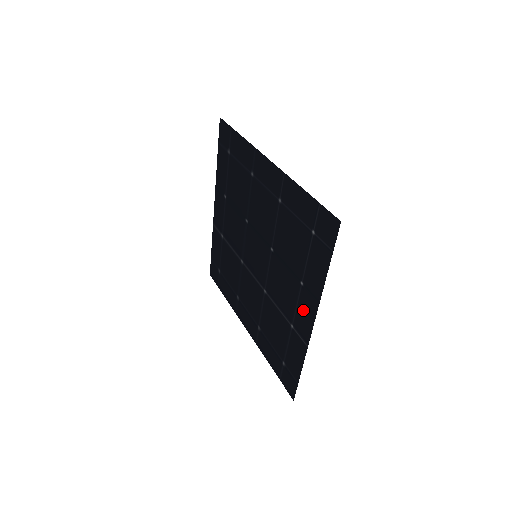
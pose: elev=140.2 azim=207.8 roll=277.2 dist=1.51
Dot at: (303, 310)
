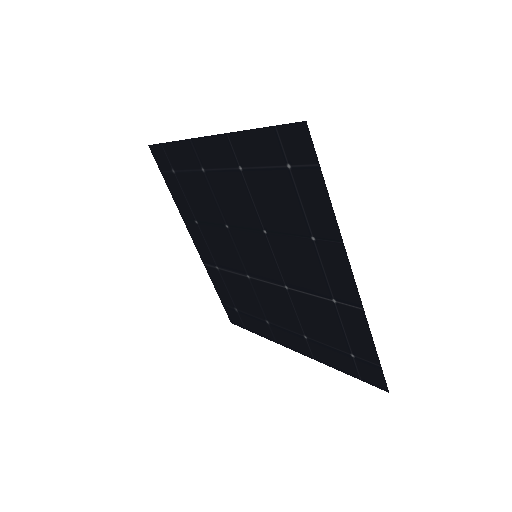
Dot at: (333, 269)
